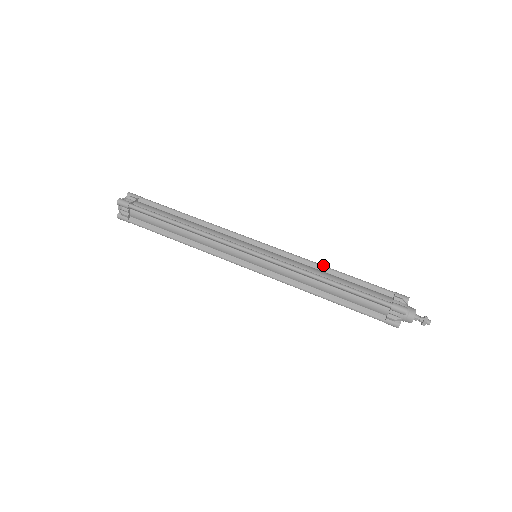
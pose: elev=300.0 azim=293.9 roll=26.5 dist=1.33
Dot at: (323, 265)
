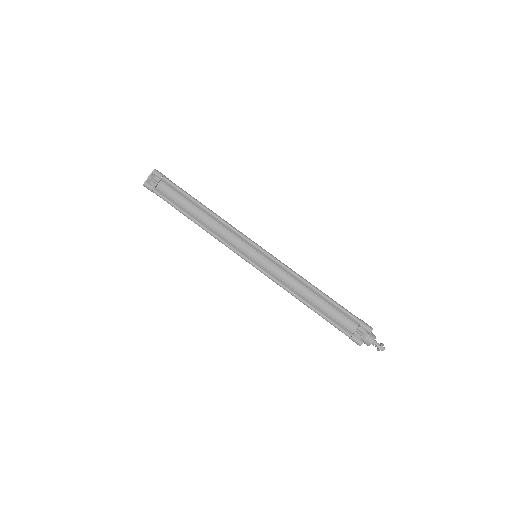
Dot at: occluded
